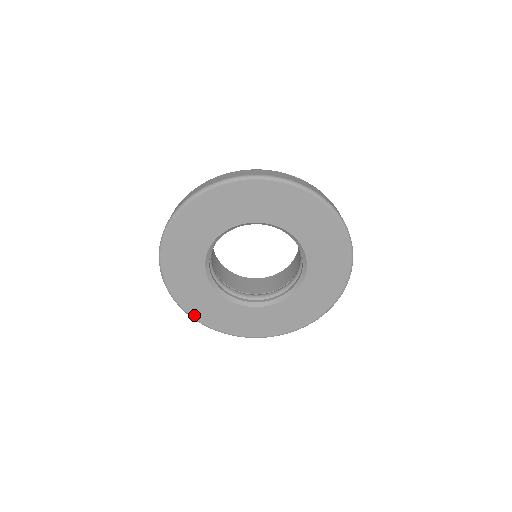
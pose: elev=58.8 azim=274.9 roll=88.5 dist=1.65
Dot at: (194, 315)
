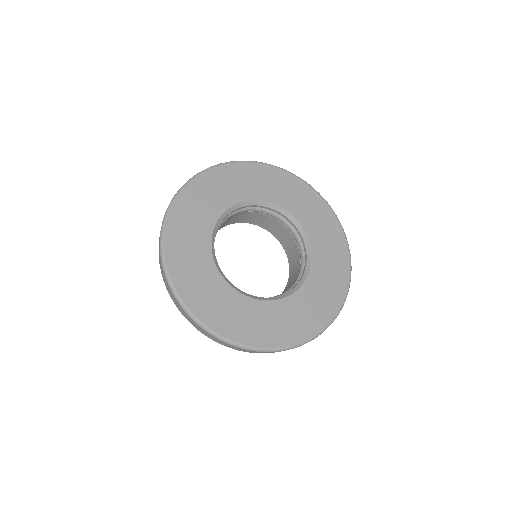
Dot at: (169, 227)
